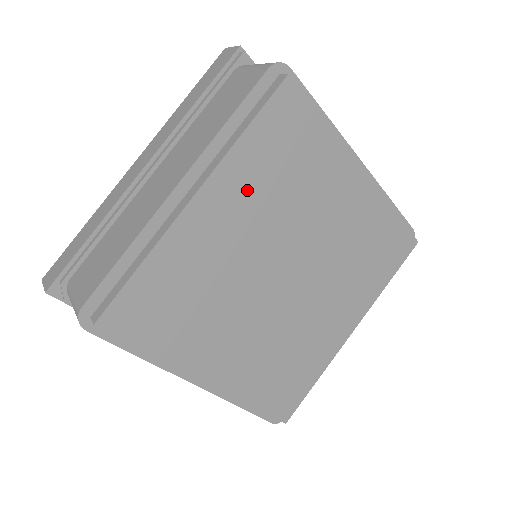
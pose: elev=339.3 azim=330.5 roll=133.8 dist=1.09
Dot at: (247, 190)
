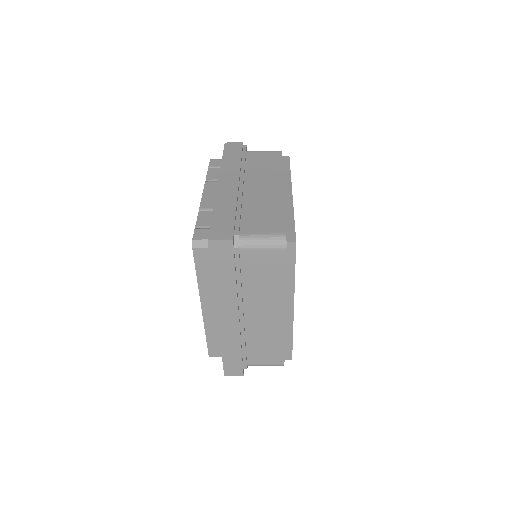
Dot at: occluded
